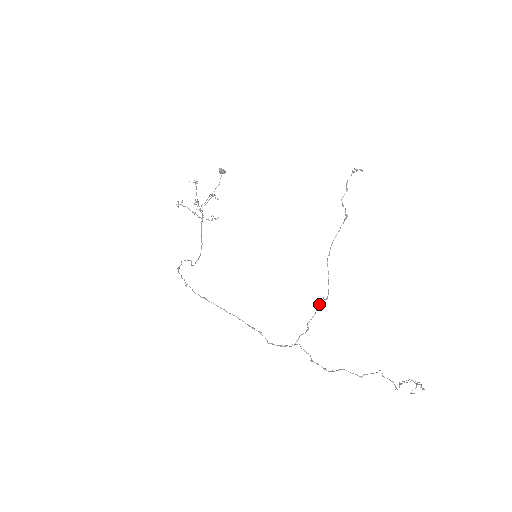
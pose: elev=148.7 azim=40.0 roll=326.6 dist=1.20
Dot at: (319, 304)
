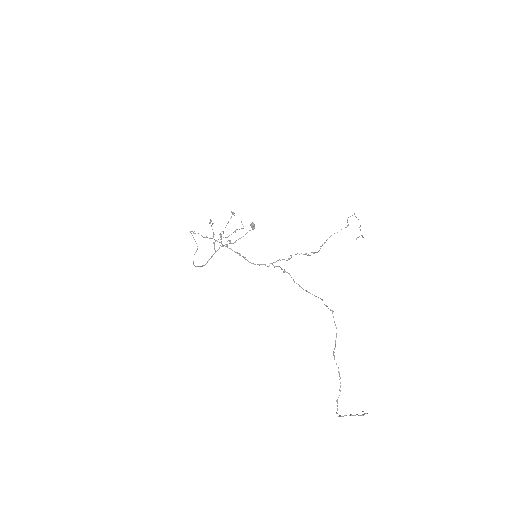
Dot at: (306, 254)
